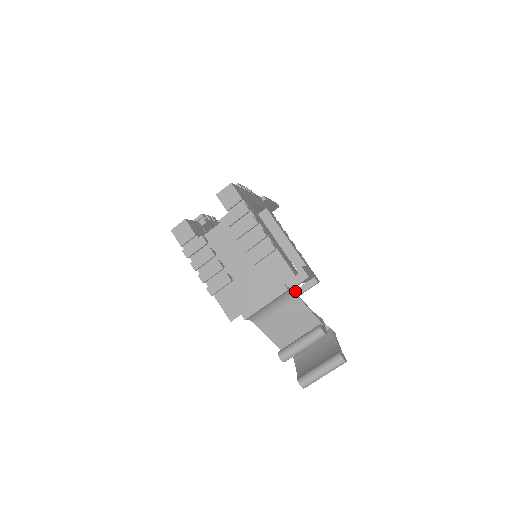
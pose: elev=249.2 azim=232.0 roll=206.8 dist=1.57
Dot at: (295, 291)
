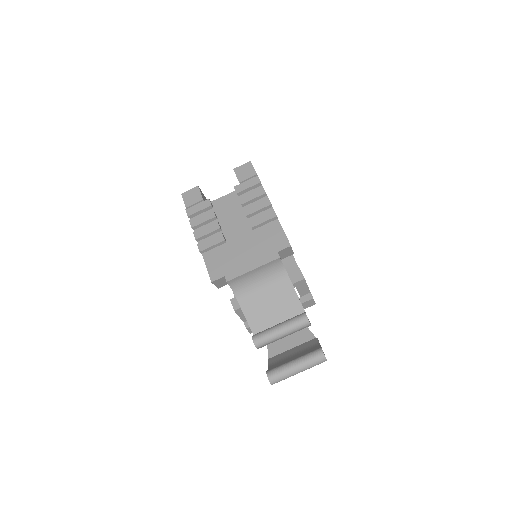
Dot at: occluded
